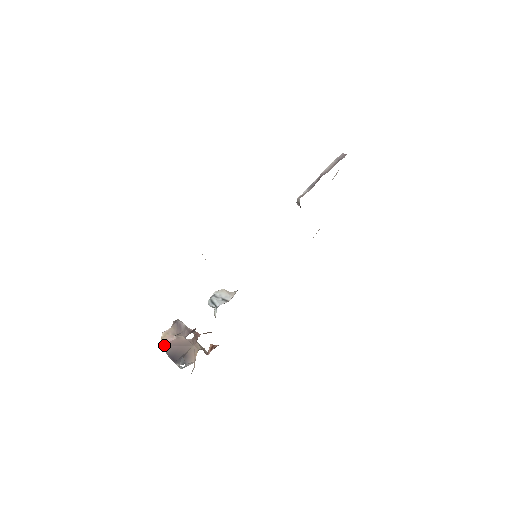
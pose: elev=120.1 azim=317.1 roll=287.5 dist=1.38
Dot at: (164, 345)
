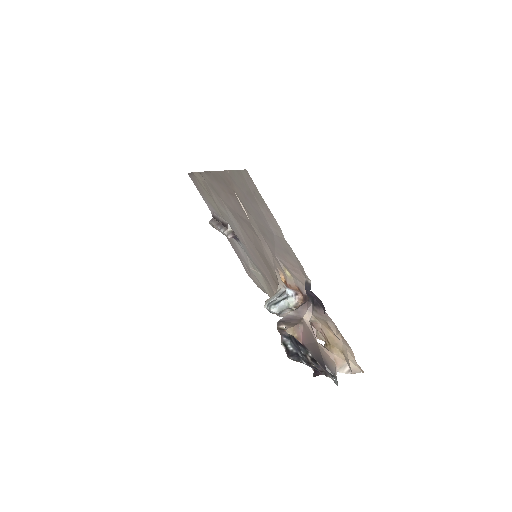
Dot at: (302, 344)
